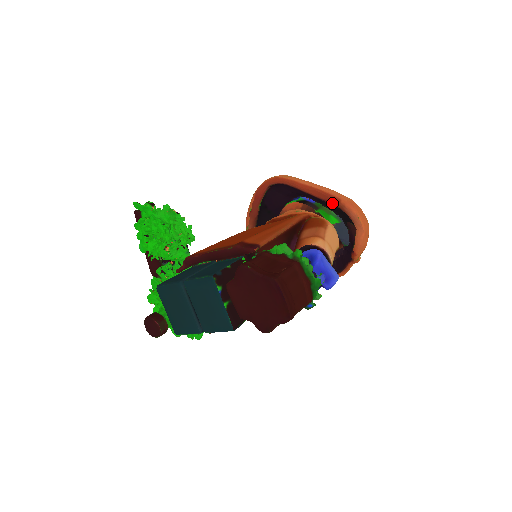
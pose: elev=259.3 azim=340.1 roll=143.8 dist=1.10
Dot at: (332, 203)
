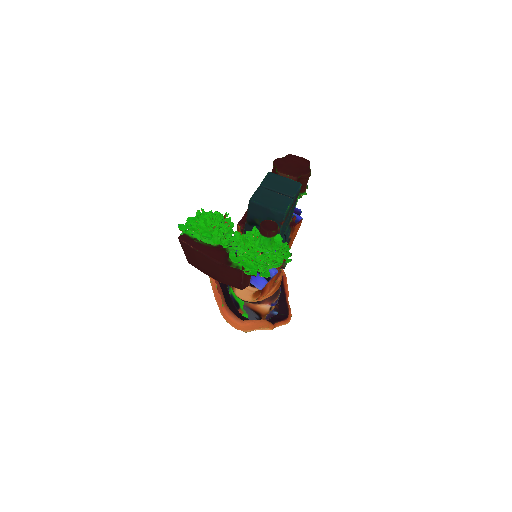
Dot at: occluded
